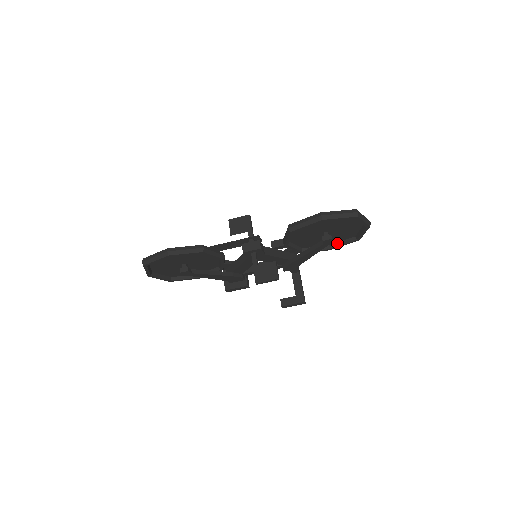
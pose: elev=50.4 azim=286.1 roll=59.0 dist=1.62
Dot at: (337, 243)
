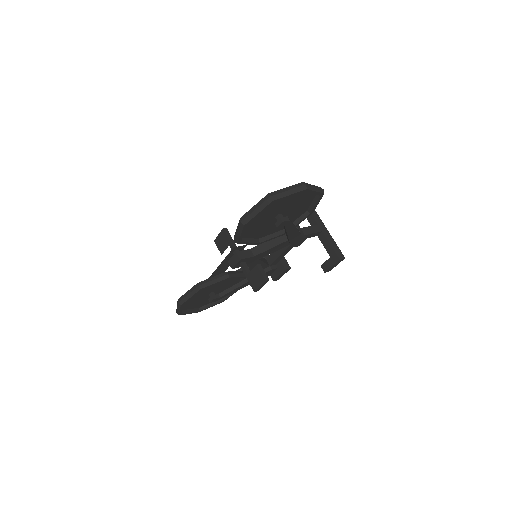
Dot at: (310, 206)
